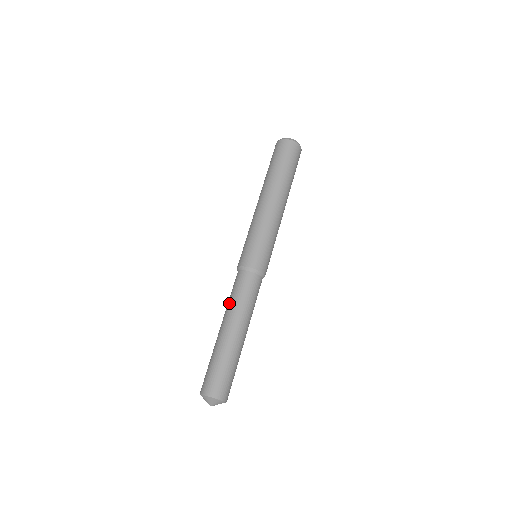
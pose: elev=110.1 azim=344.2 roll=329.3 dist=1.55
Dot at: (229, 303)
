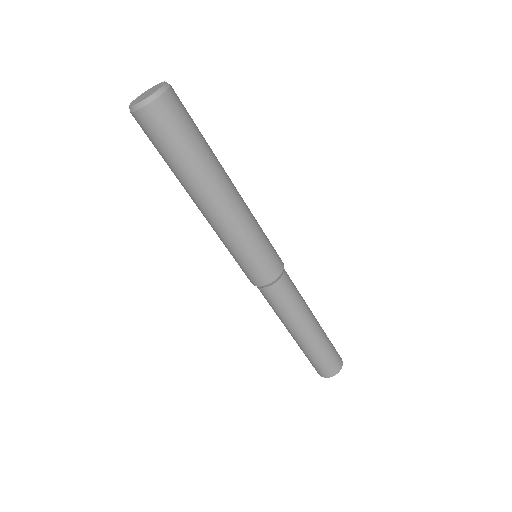
Dot at: (279, 316)
